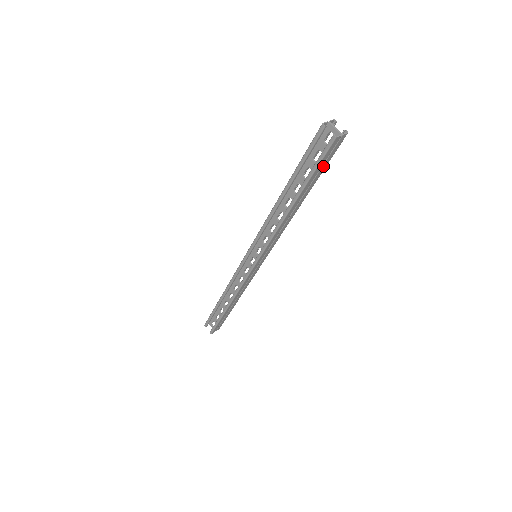
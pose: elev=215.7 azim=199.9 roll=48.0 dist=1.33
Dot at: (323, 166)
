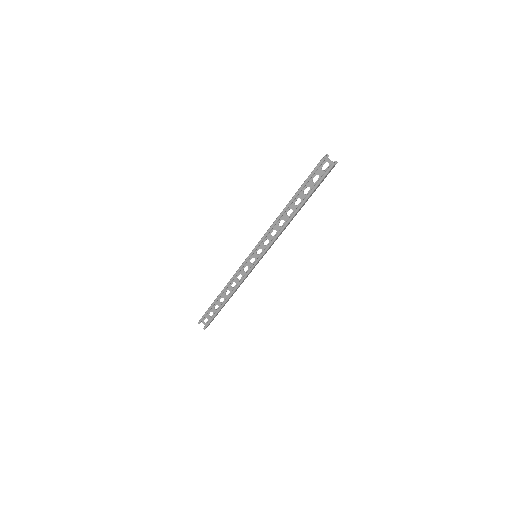
Dot at: (319, 185)
